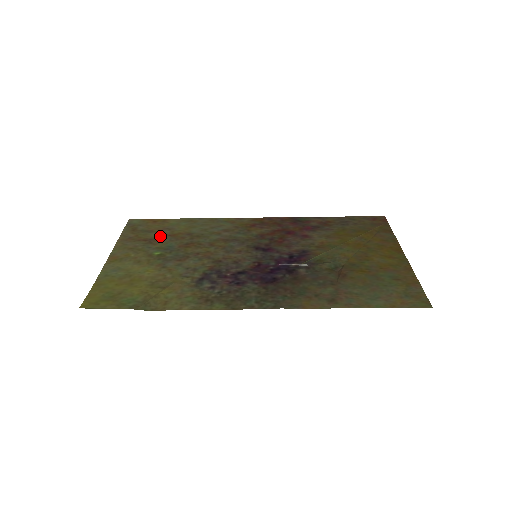
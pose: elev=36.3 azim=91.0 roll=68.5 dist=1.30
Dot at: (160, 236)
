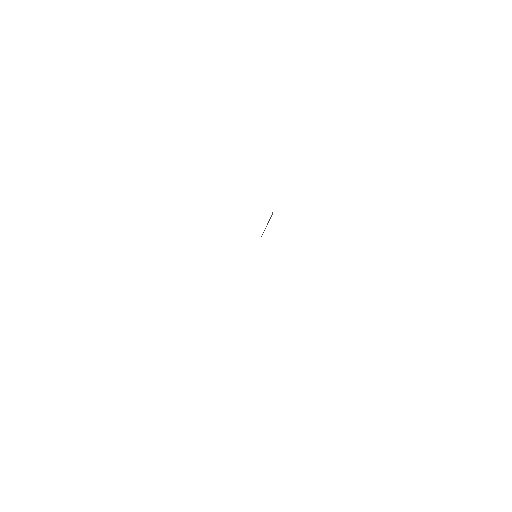
Dot at: occluded
